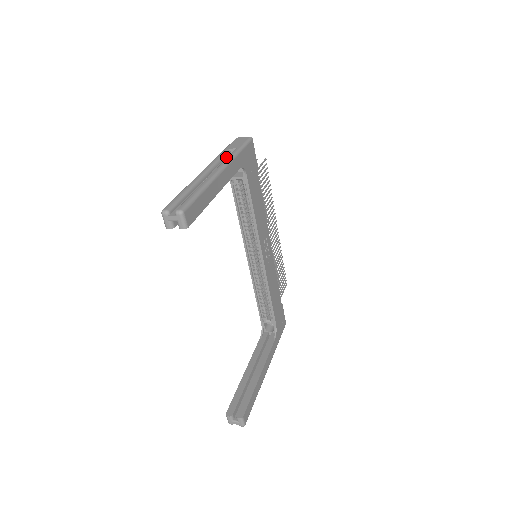
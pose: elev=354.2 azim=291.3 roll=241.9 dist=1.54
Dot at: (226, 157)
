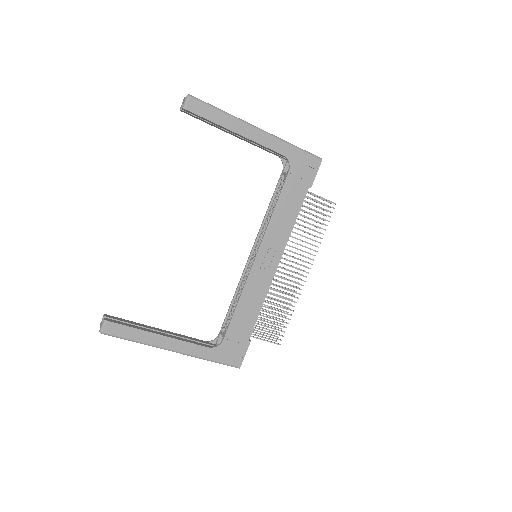
Dot at: occluded
